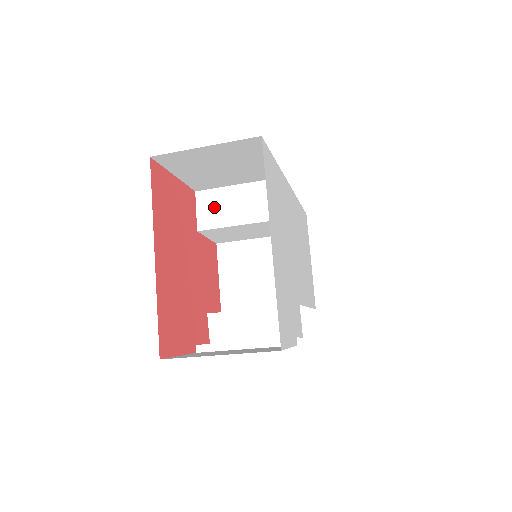
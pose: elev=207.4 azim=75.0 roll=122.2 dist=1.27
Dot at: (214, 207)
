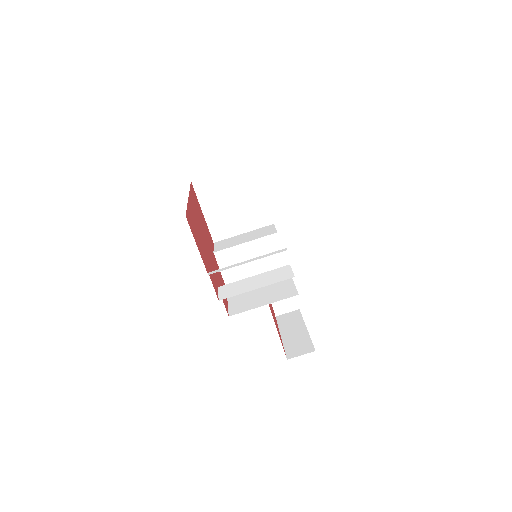
Dot at: (226, 243)
